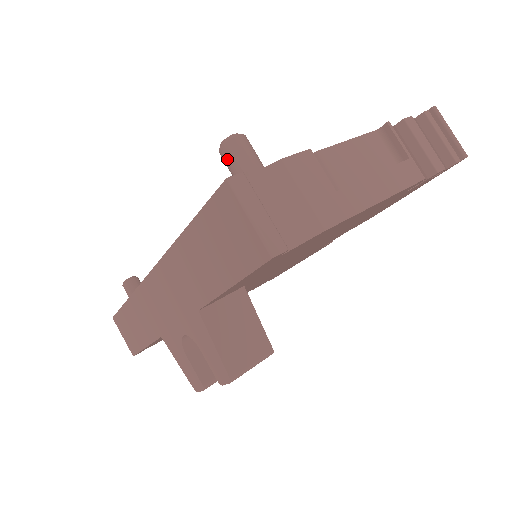
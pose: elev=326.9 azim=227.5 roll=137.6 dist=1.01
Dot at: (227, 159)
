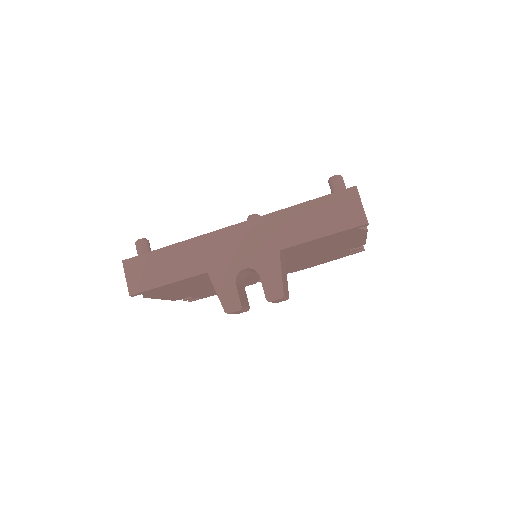
Dot at: (337, 183)
